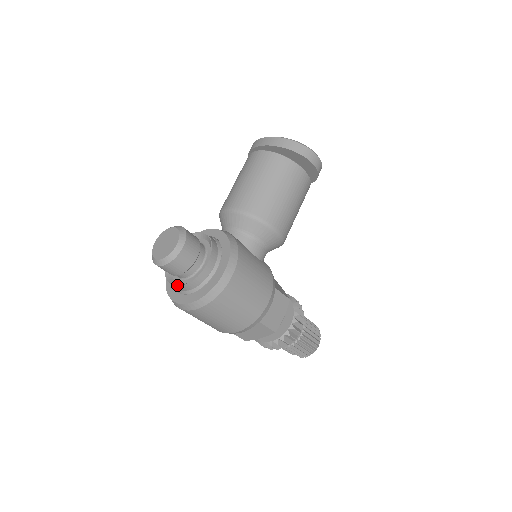
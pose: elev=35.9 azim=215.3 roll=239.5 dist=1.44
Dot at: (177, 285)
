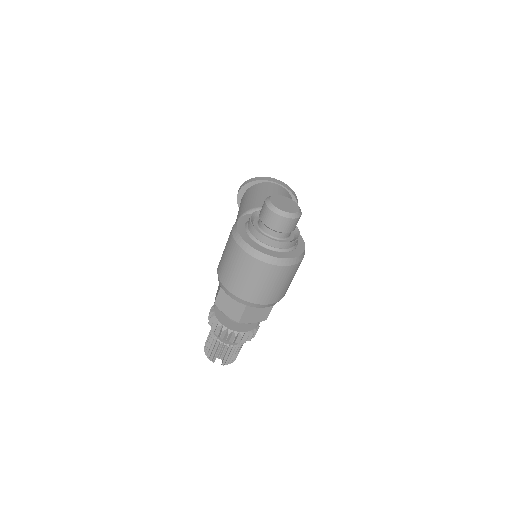
Dot at: (276, 240)
